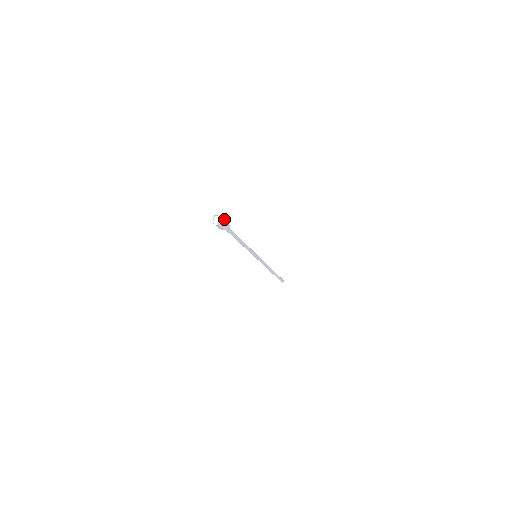
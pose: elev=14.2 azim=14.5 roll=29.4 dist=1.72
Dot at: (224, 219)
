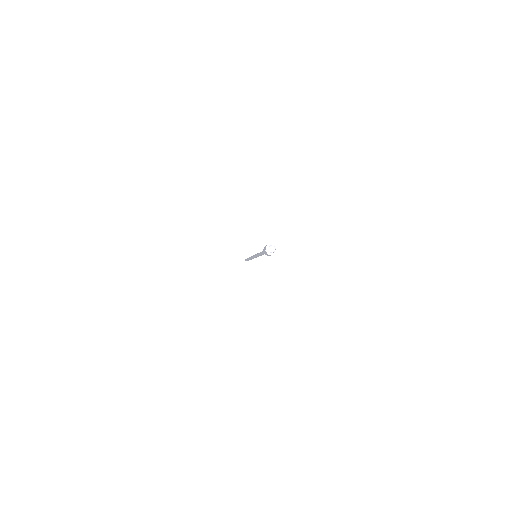
Dot at: occluded
